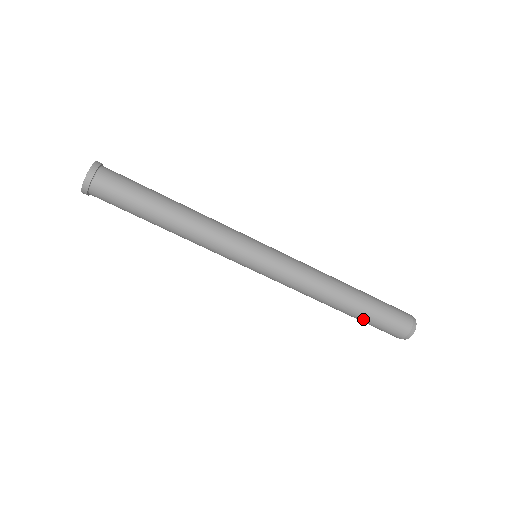
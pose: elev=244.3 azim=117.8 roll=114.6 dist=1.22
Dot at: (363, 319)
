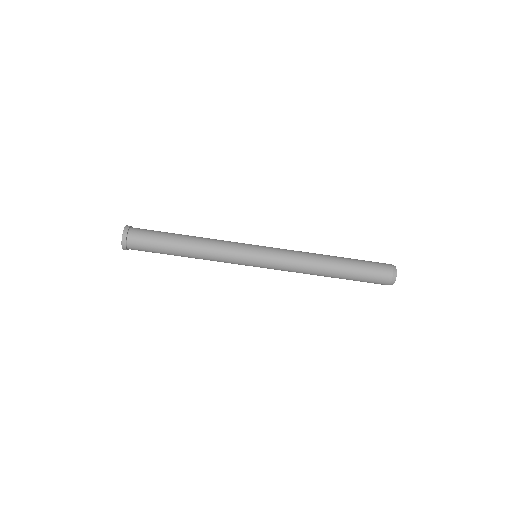
Dot at: occluded
